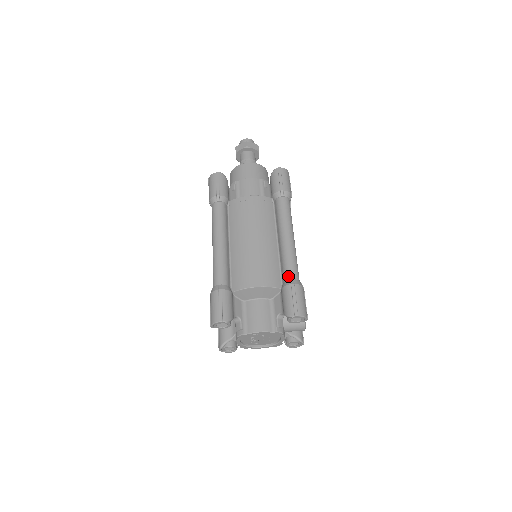
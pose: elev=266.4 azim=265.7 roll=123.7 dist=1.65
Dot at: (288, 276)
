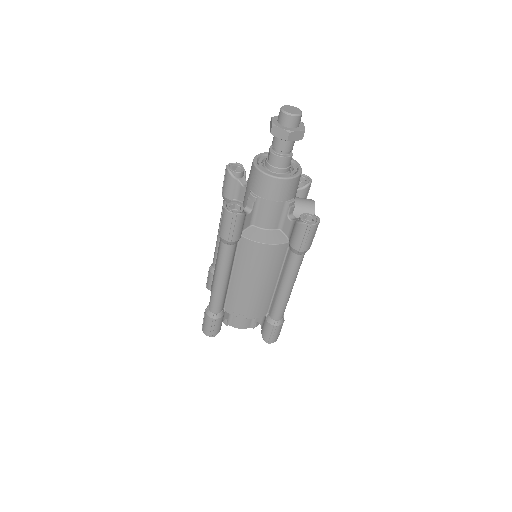
Dot at: (274, 317)
